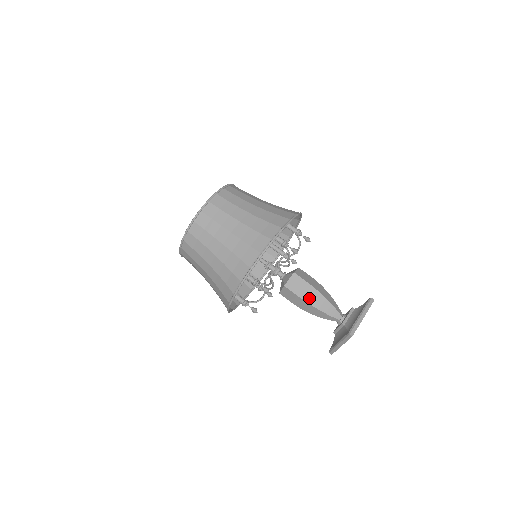
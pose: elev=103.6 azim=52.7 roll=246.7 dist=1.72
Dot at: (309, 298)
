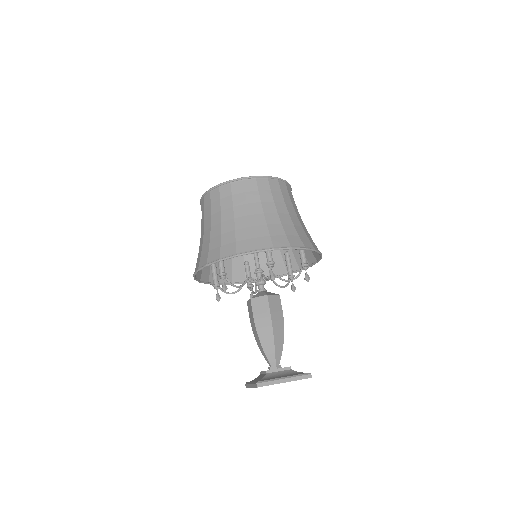
Dot at: (260, 326)
